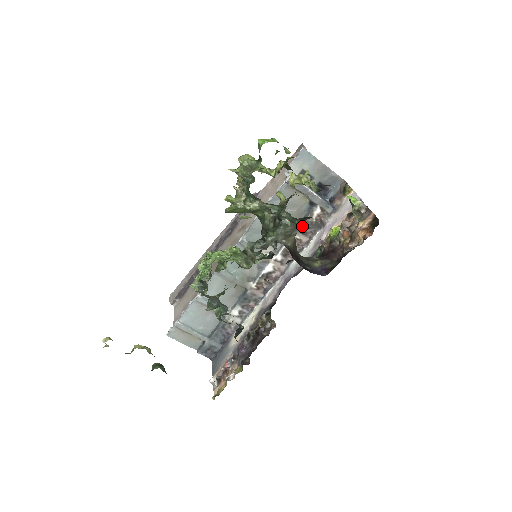
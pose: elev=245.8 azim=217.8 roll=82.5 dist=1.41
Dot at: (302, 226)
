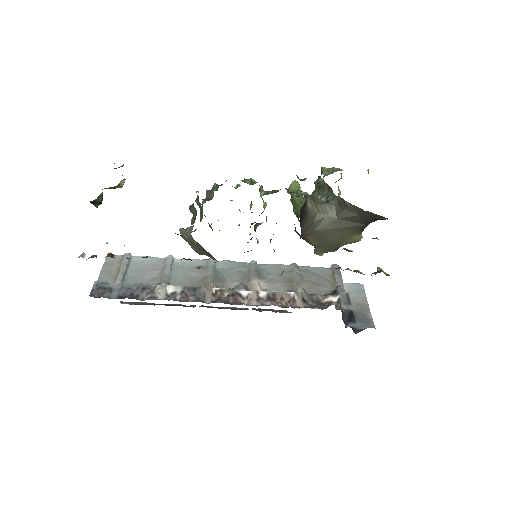
Dot at: (309, 295)
